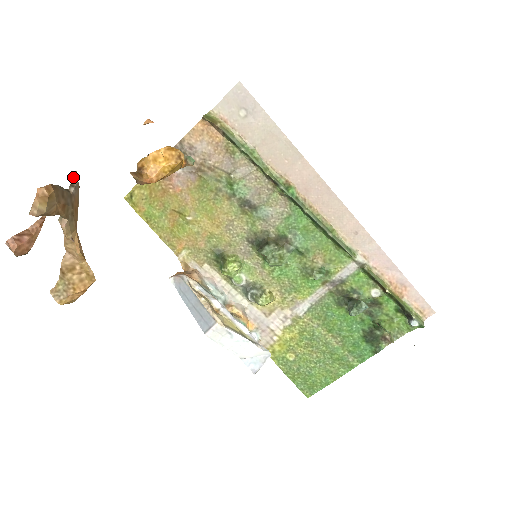
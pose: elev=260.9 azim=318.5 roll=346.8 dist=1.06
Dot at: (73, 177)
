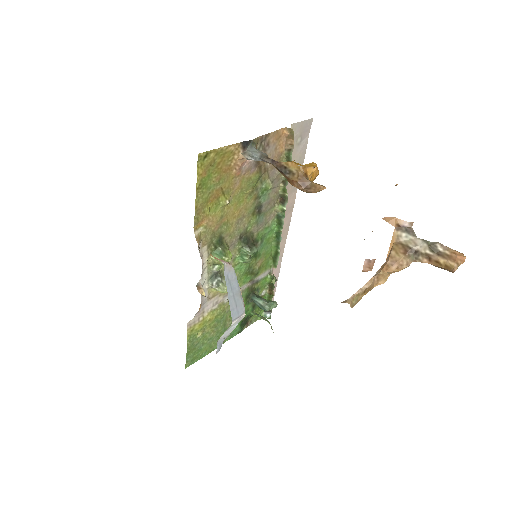
Dot at: (412, 225)
